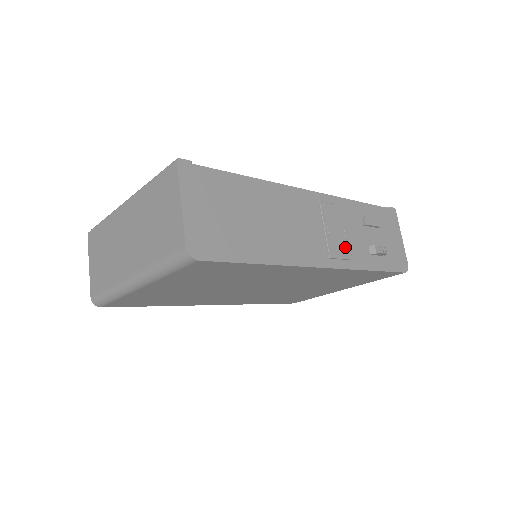
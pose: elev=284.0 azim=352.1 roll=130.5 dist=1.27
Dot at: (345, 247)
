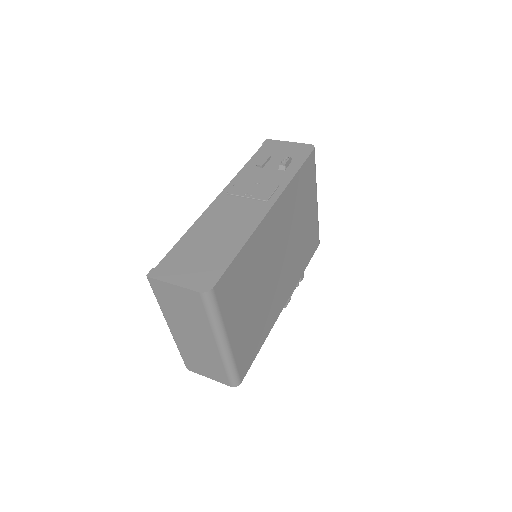
Dot at: (267, 187)
